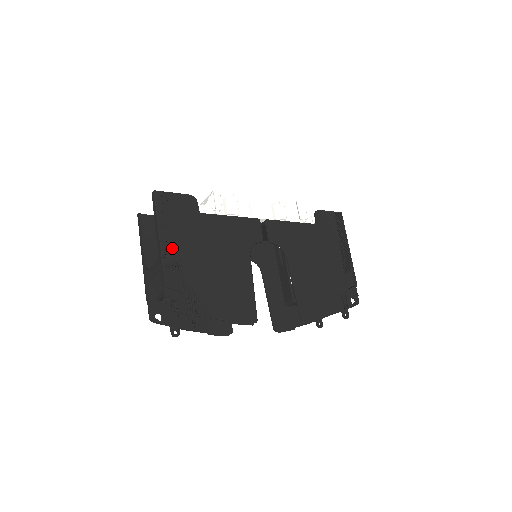
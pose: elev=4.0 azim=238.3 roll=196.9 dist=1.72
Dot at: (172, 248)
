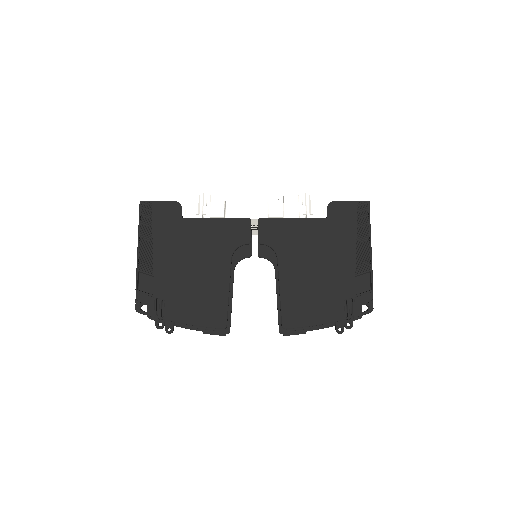
Dot at: (148, 255)
